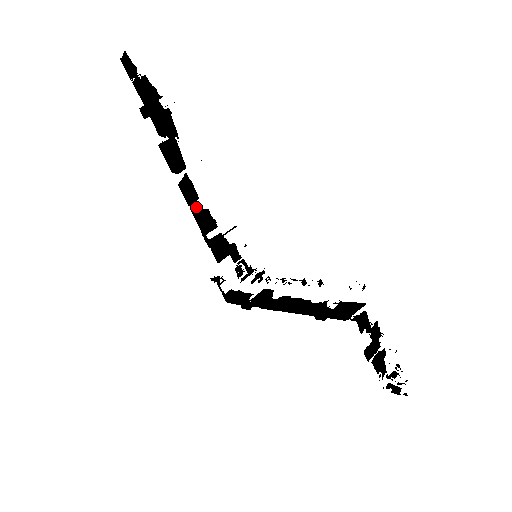
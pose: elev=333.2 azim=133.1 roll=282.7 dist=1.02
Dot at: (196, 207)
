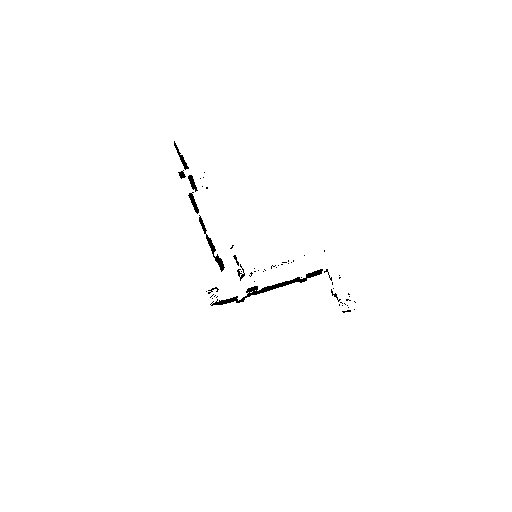
Dot at: (207, 236)
